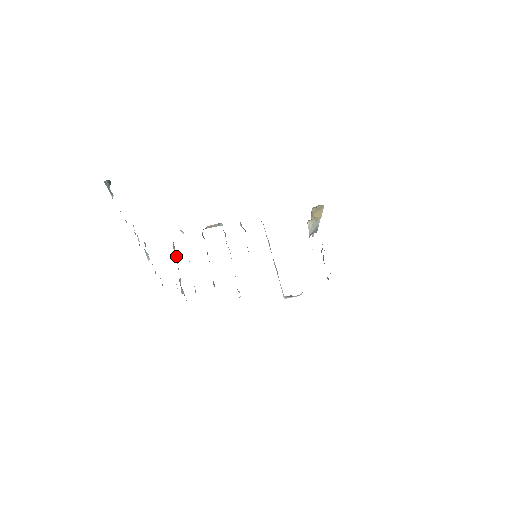
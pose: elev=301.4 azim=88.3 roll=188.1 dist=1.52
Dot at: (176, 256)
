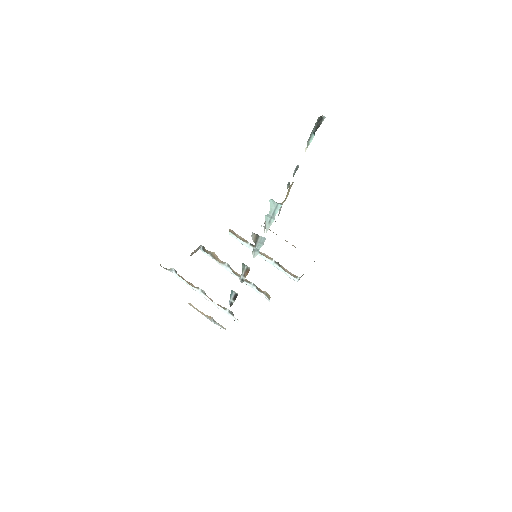
Dot at: occluded
